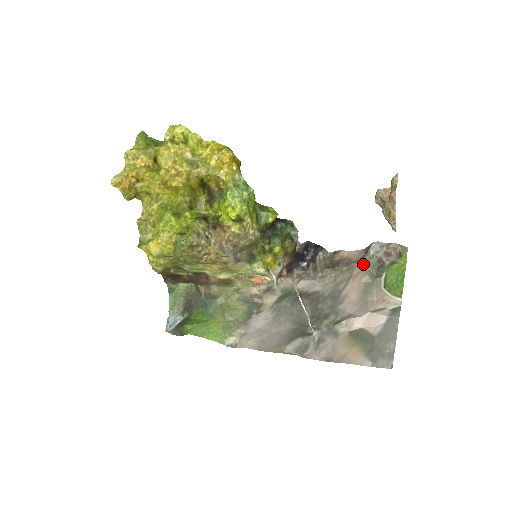
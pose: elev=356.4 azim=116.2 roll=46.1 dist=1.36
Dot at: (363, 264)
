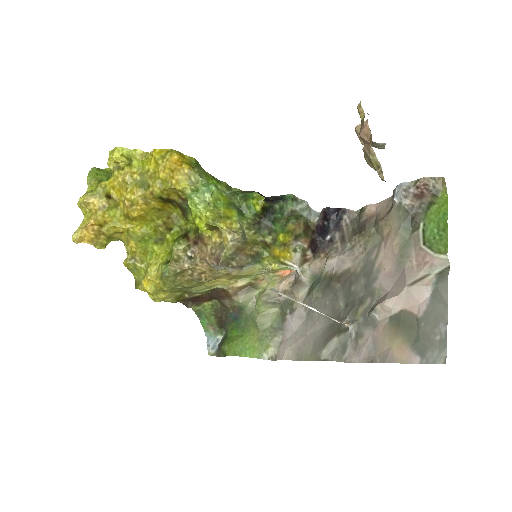
Dot at: (391, 219)
